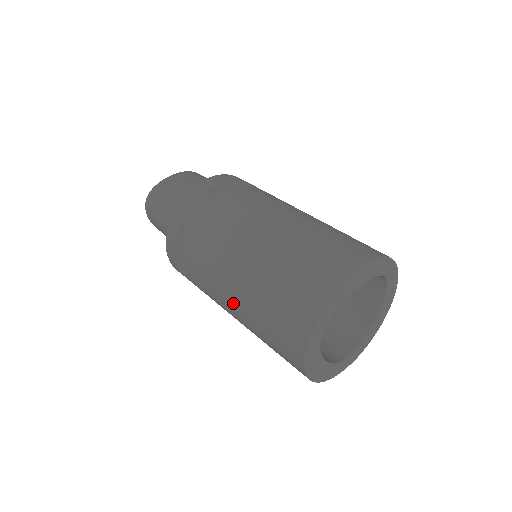
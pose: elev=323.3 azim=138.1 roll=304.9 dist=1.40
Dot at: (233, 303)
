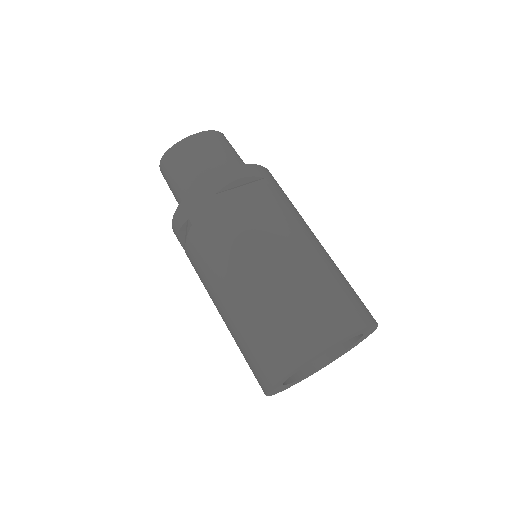
Dot at: occluded
